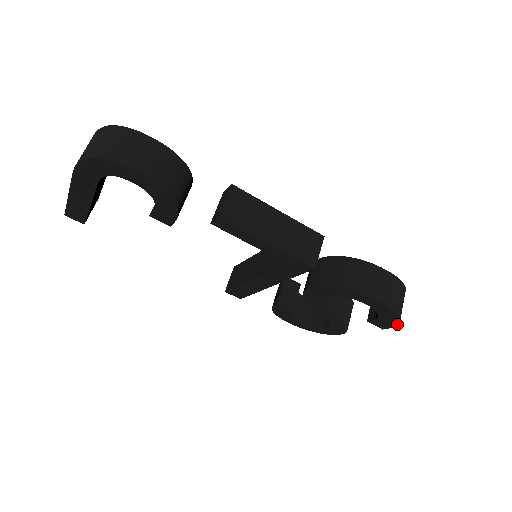
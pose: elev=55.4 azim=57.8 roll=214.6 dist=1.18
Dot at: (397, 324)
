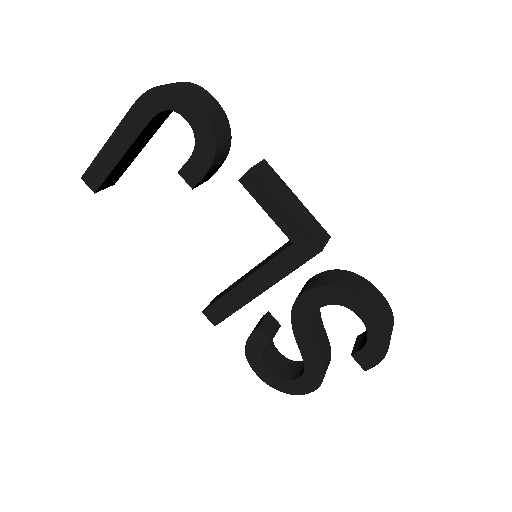
Dot at: (384, 356)
